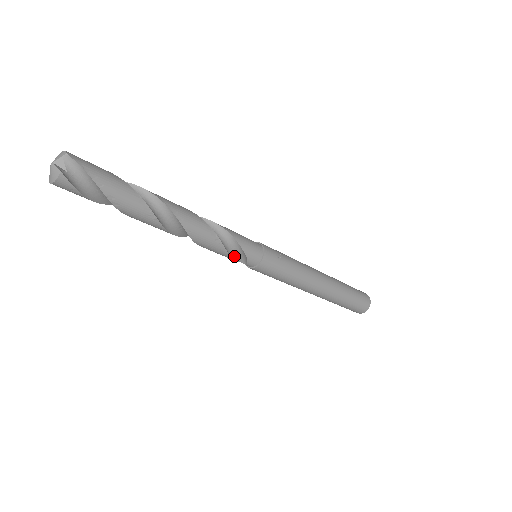
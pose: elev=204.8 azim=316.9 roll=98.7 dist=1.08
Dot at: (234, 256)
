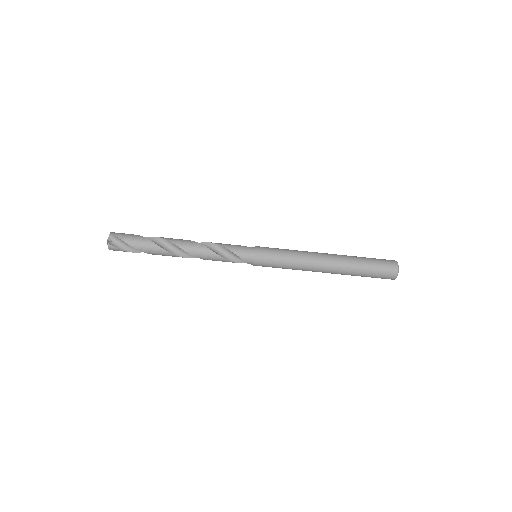
Dot at: (236, 260)
